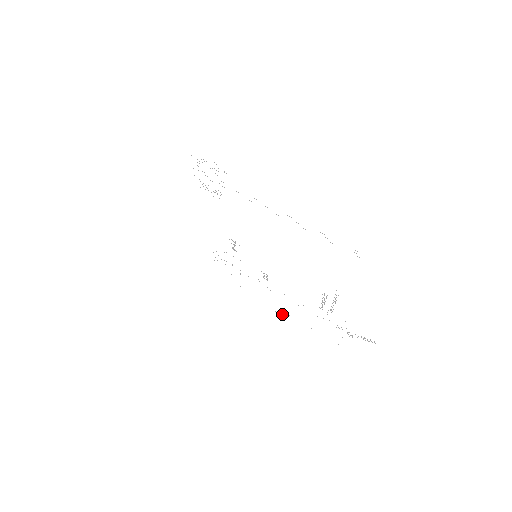
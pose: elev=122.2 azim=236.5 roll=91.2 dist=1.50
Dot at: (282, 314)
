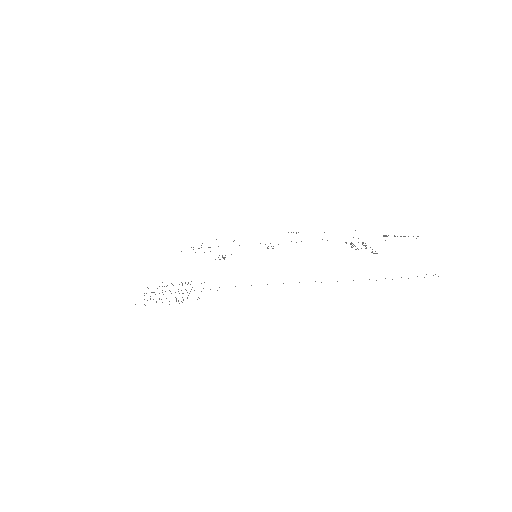
Dot at: occluded
